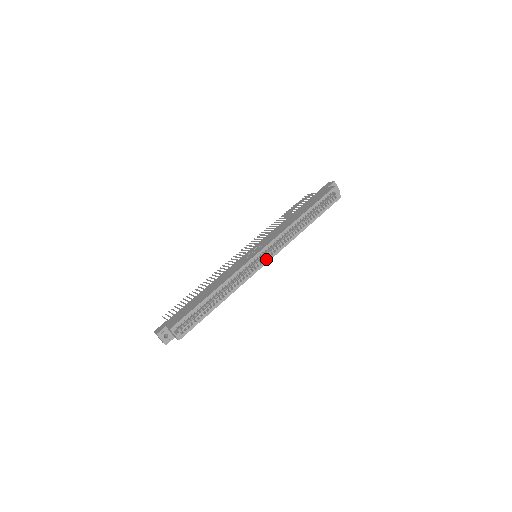
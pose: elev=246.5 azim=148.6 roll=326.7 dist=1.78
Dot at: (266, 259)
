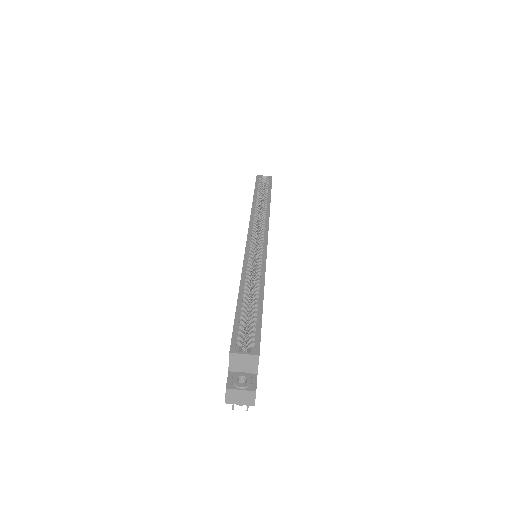
Dot at: (263, 237)
